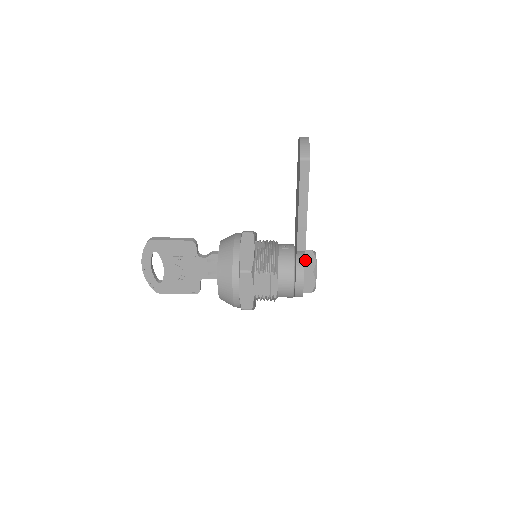
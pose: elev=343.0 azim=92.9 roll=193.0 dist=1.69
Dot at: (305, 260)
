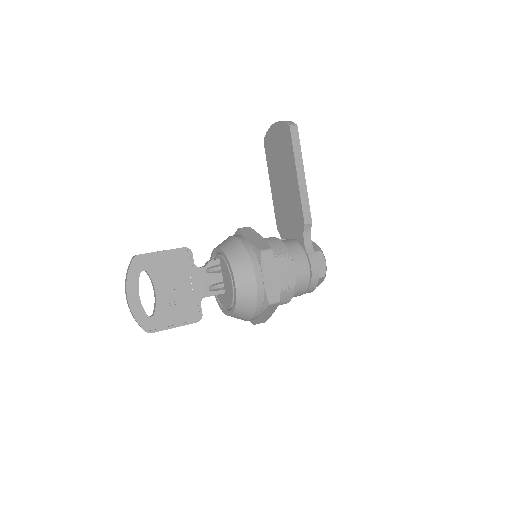
Dot at: occluded
